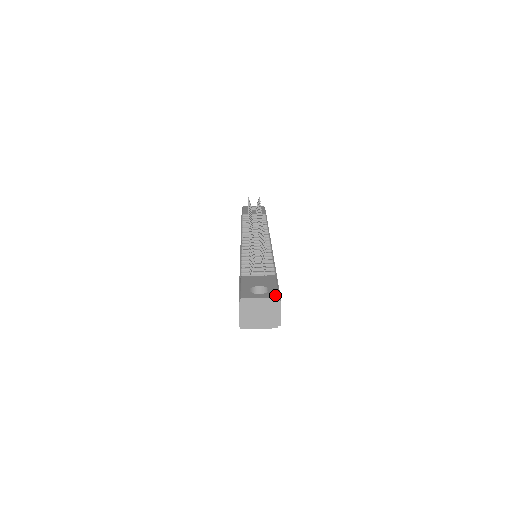
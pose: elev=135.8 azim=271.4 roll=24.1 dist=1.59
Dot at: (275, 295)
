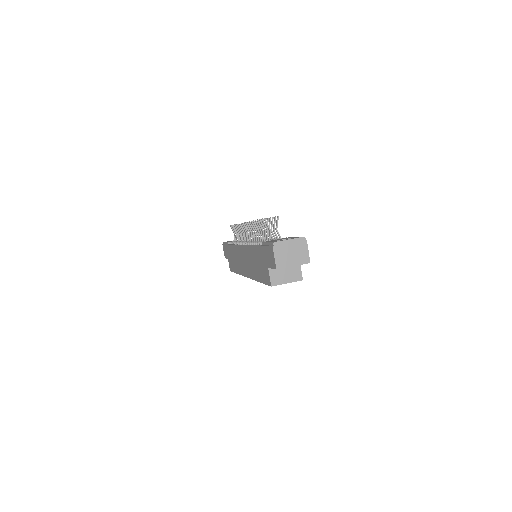
Dot at: (300, 237)
